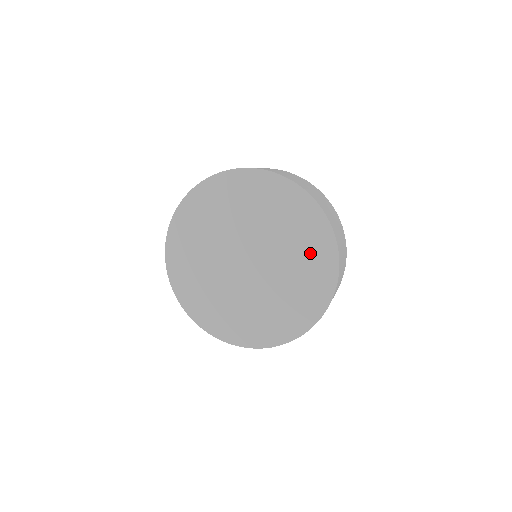
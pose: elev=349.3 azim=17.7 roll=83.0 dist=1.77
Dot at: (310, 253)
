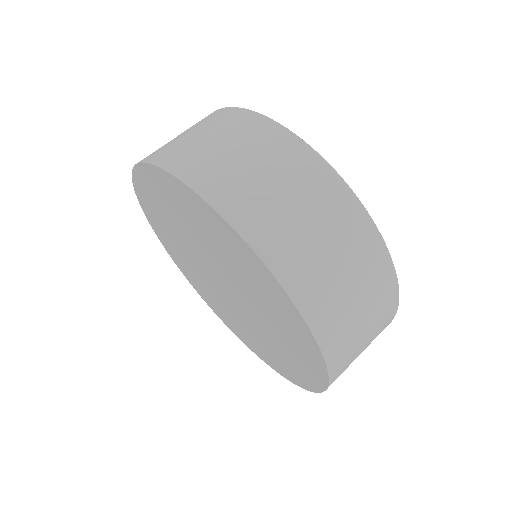
Dot at: (245, 267)
